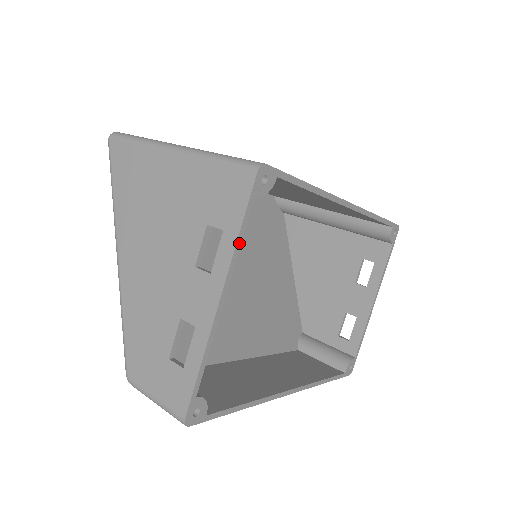
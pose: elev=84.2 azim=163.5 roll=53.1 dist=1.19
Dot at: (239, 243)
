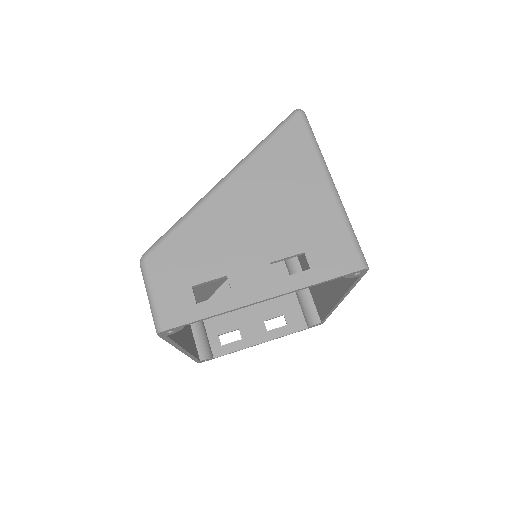
Dot at: (310, 286)
